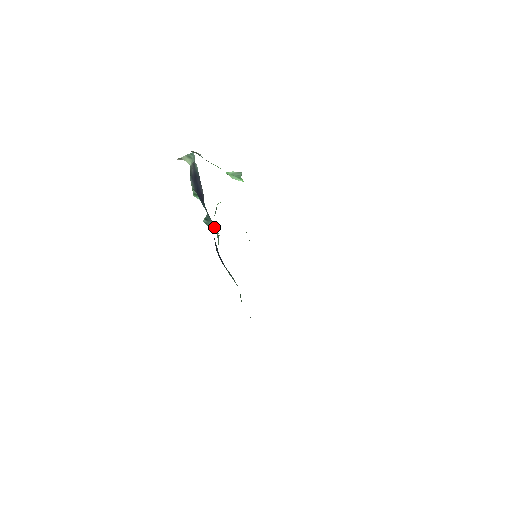
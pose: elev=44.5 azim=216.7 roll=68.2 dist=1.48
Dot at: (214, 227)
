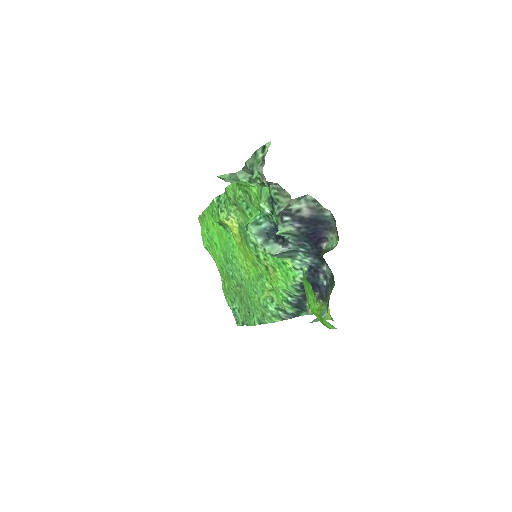
Dot at: (289, 257)
